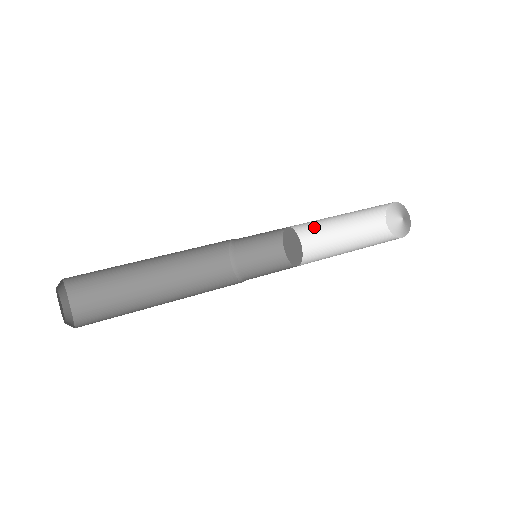
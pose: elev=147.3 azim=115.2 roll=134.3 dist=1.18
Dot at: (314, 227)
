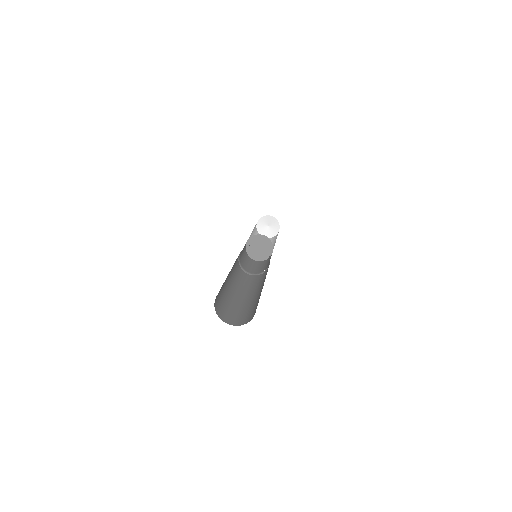
Dot at: occluded
